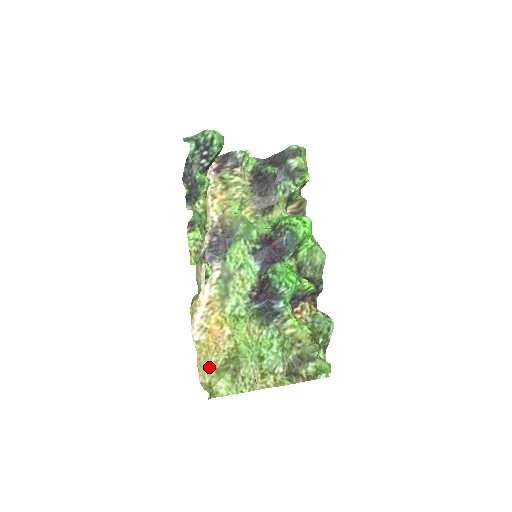
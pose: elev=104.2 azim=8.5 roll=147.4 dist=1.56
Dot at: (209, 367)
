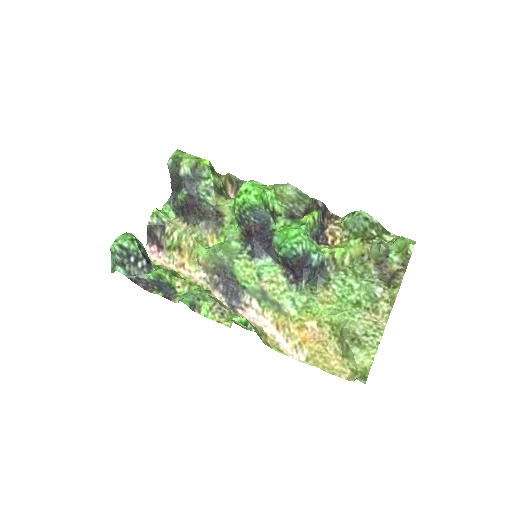
Dot at: (337, 361)
